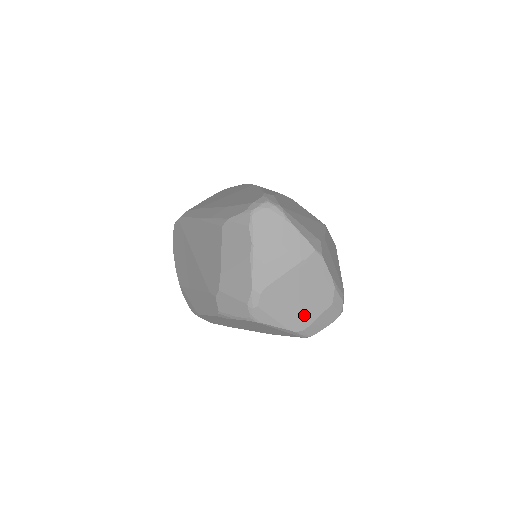
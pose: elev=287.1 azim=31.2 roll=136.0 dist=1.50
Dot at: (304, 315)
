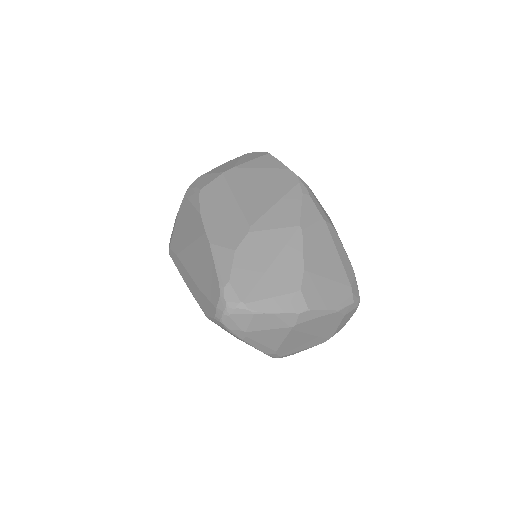
Dot at: (324, 334)
